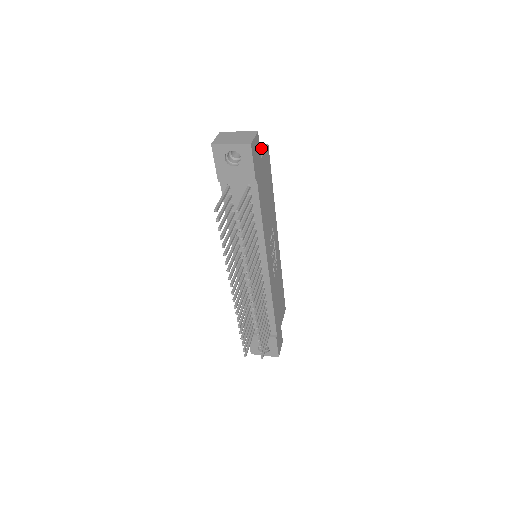
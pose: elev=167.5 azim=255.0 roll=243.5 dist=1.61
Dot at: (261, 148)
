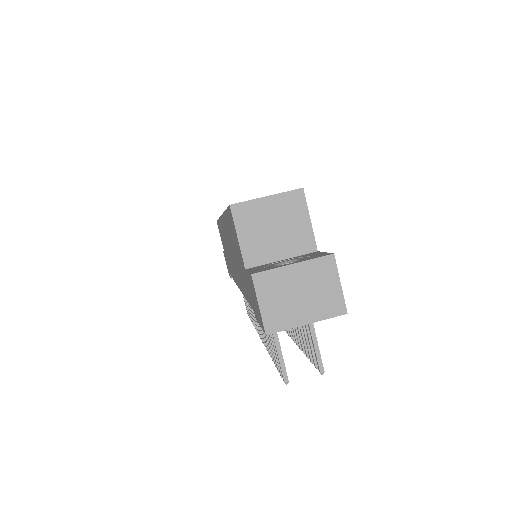
Dot at: (297, 209)
